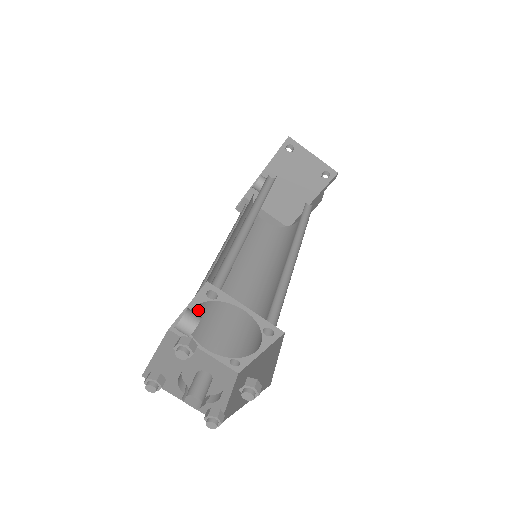
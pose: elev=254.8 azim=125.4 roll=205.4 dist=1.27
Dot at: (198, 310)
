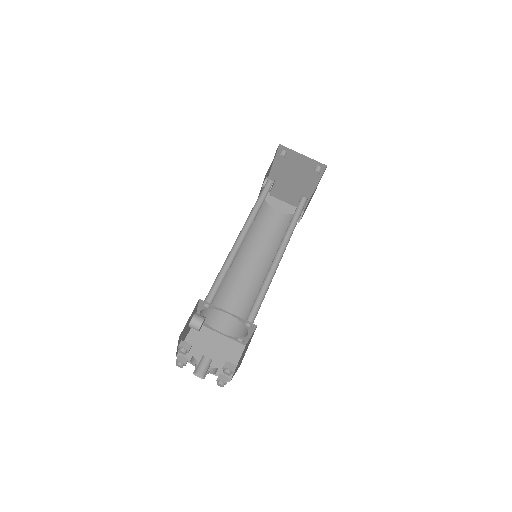
Dot at: occluded
